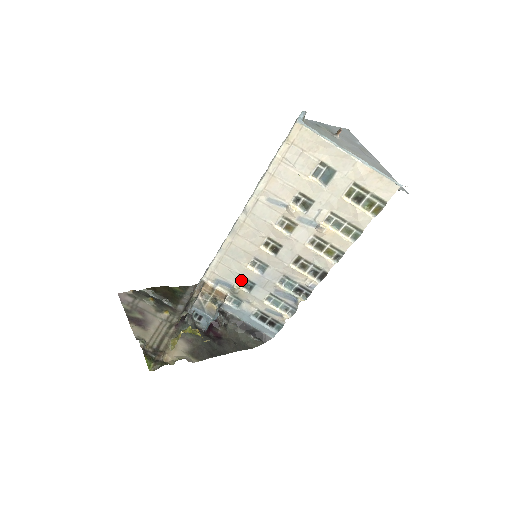
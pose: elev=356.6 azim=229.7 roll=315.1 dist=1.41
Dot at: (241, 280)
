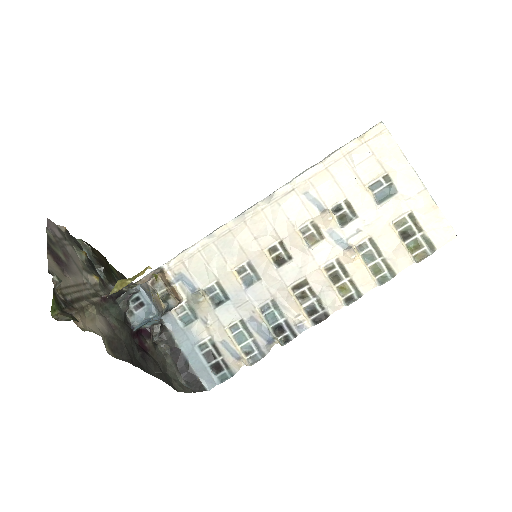
Dot at: (213, 287)
